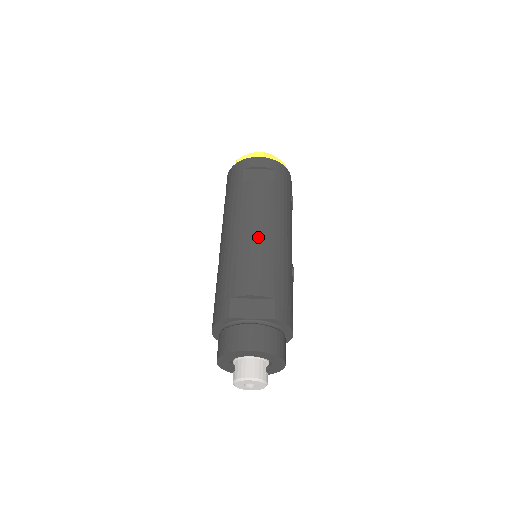
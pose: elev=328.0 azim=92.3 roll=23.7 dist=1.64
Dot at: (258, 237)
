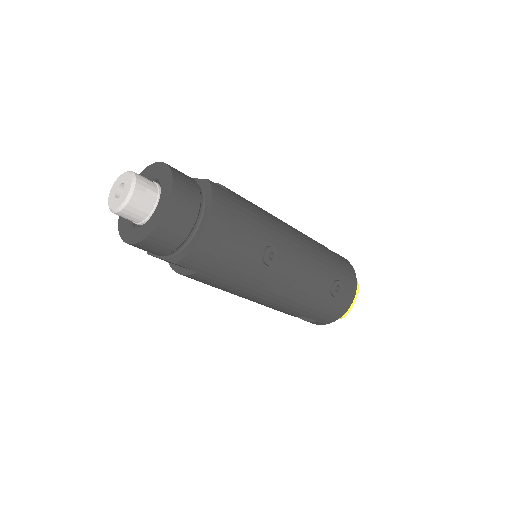
Dot at: occluded
